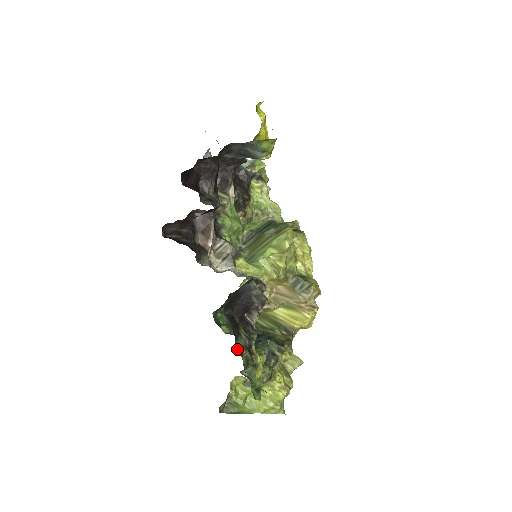
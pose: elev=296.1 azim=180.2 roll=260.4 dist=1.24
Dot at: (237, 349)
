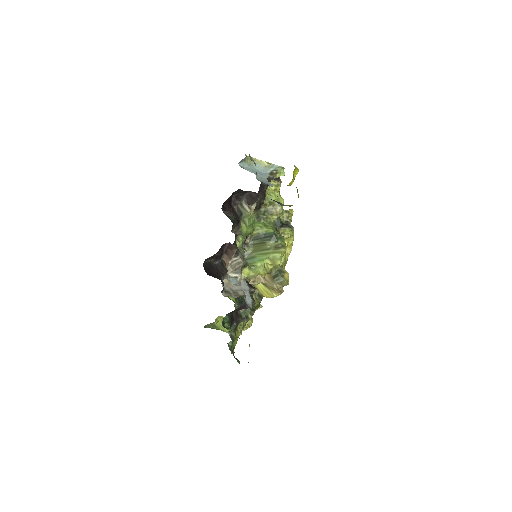
Dot at: (230, 333)
